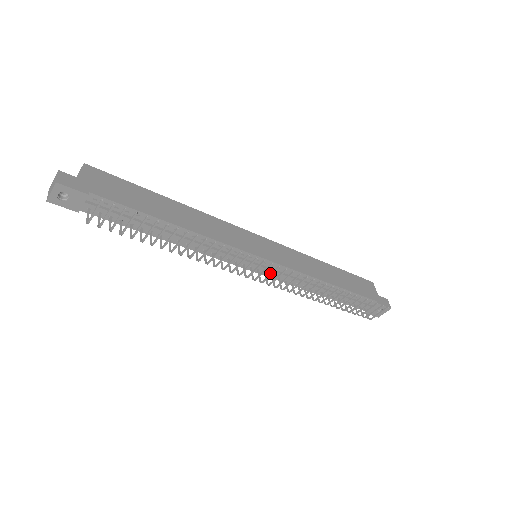
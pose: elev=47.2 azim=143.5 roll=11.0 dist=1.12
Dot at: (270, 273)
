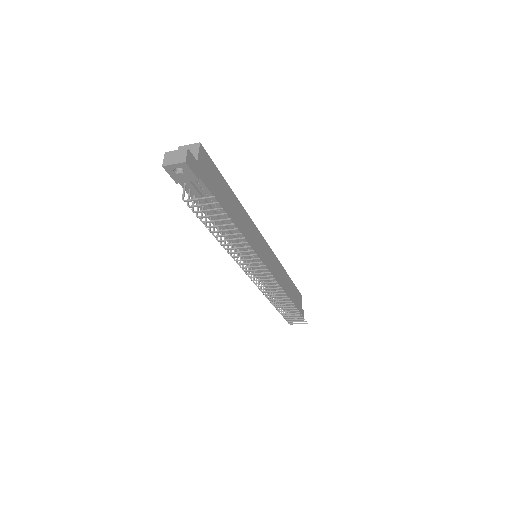
Dot at: (264, 279)
